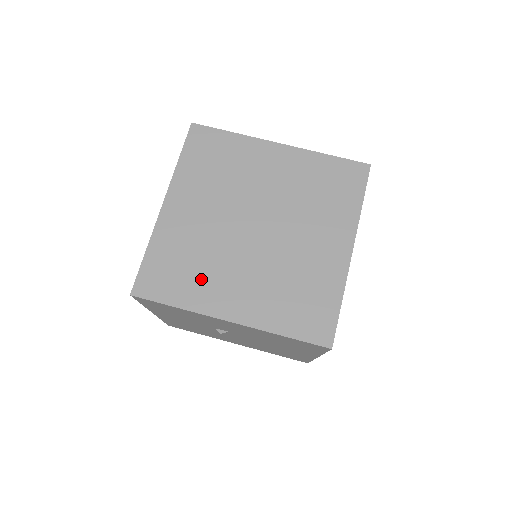
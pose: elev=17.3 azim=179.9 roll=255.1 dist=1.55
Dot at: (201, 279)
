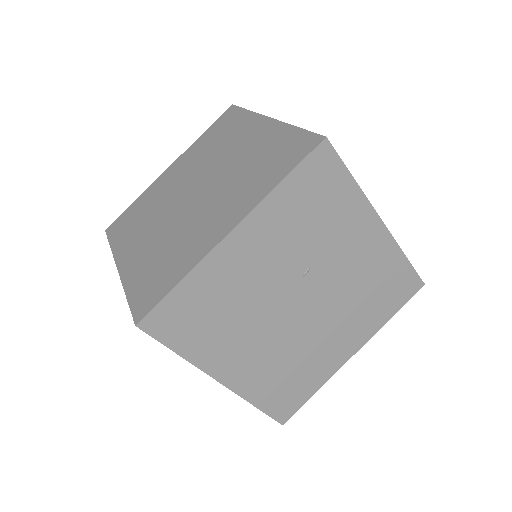
Dot at: (135, 229)
